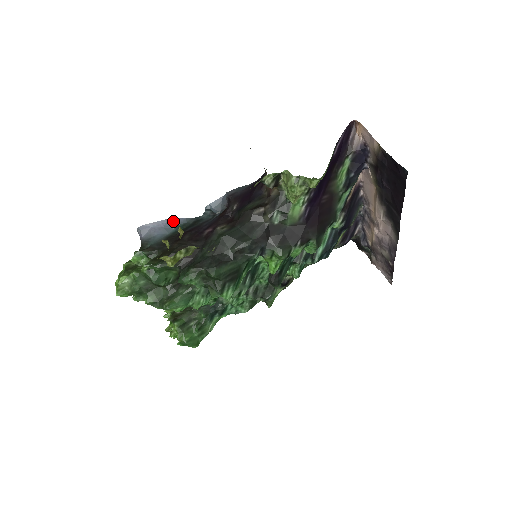
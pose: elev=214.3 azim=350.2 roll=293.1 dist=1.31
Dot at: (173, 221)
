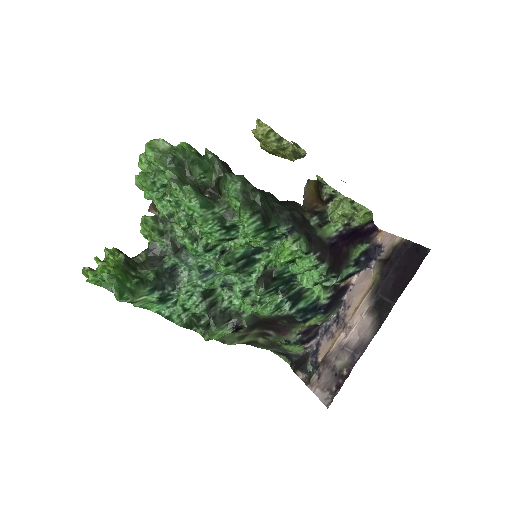
Dot at: occluded
